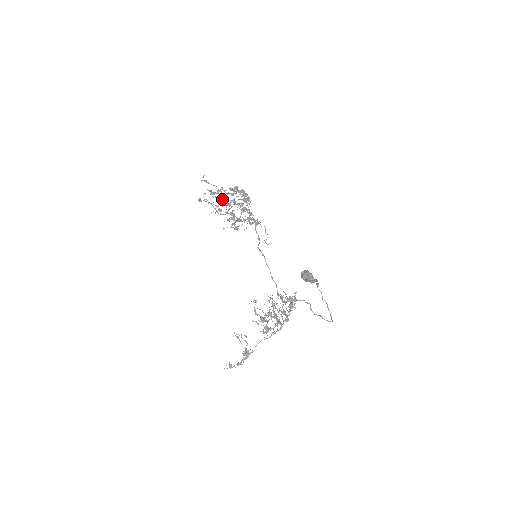
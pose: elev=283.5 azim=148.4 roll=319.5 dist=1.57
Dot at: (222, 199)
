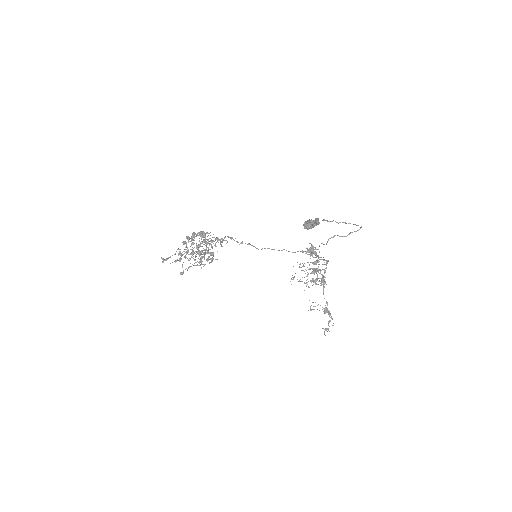
Dot at: (192, 255)
